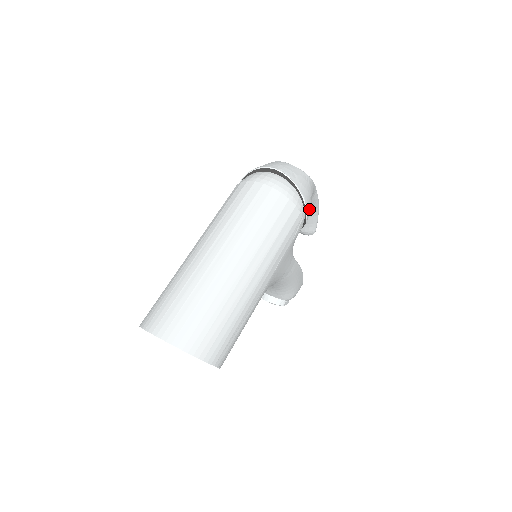
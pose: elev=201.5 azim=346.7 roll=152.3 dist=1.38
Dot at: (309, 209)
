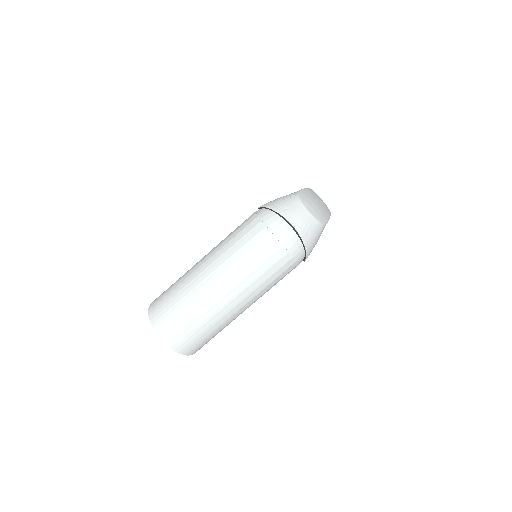
Dot at: occluded
